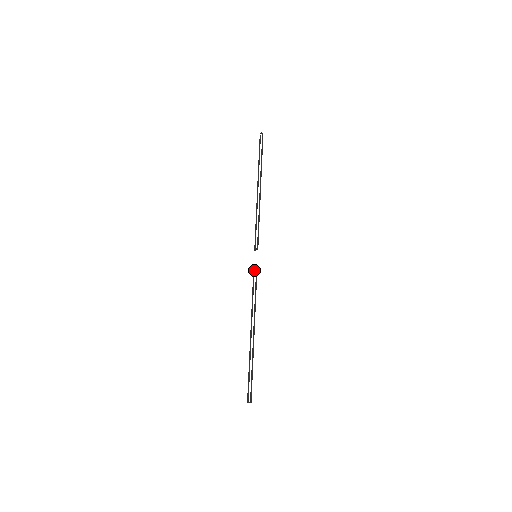
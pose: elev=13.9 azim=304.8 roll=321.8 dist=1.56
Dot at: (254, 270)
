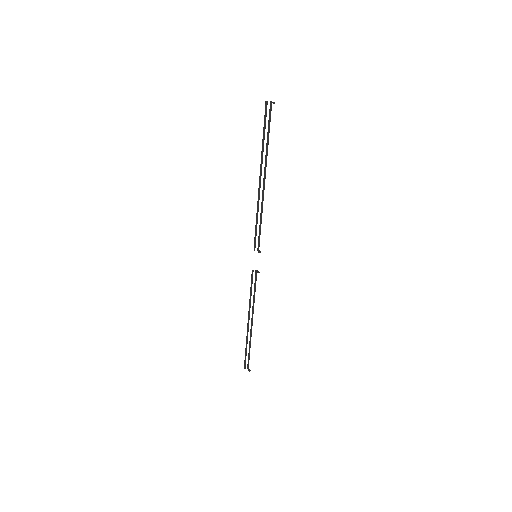
Dot at: (257, 272)
